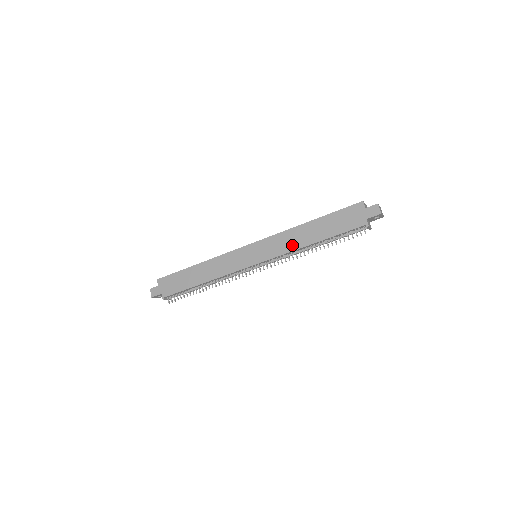
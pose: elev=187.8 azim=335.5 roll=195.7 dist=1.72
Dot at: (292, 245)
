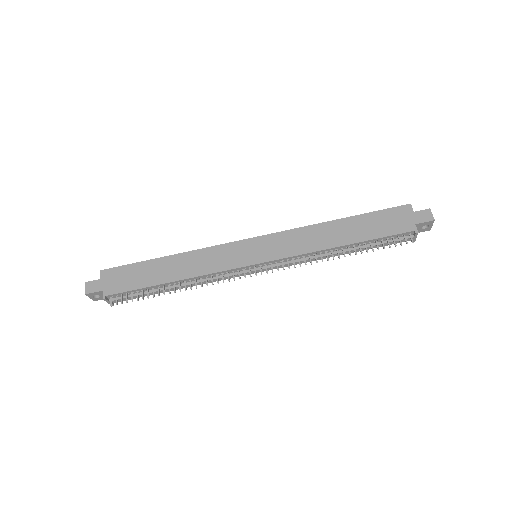
Dot at: (312, 245)
